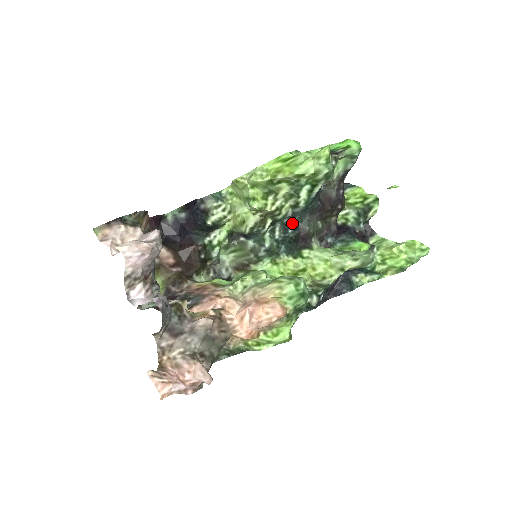
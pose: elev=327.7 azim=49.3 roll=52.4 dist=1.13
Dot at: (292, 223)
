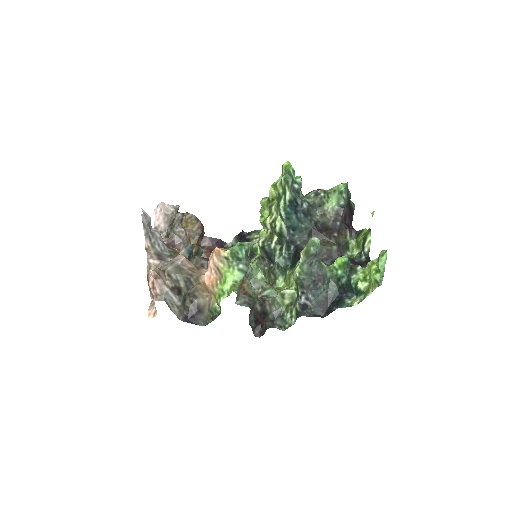
Dot at: (292, 241)
